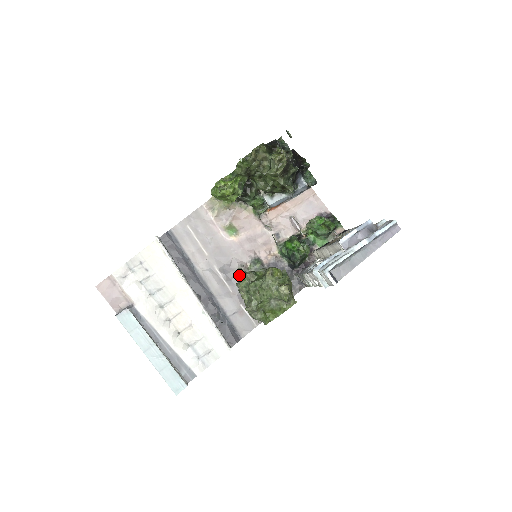
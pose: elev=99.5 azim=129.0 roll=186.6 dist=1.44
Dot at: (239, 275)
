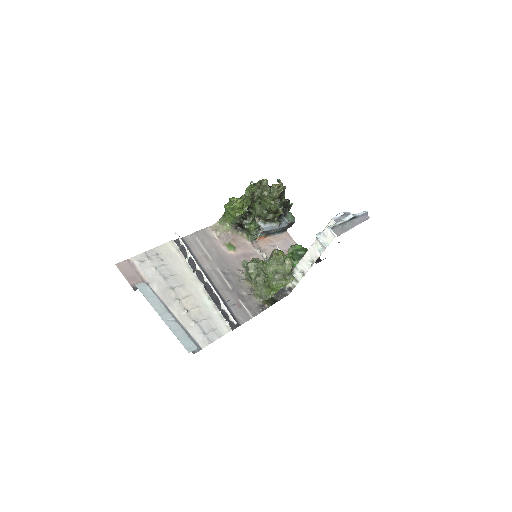
Dot at: (244, 265)
